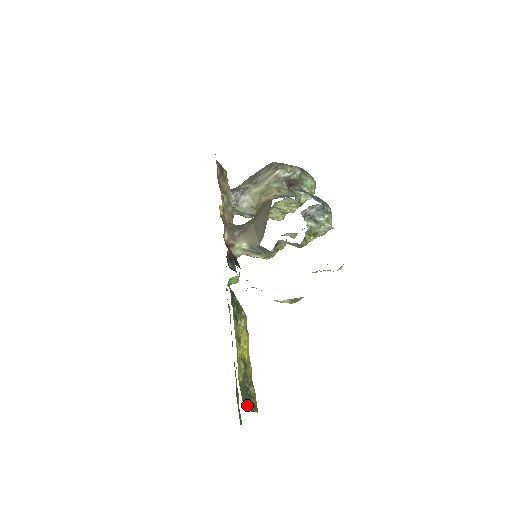
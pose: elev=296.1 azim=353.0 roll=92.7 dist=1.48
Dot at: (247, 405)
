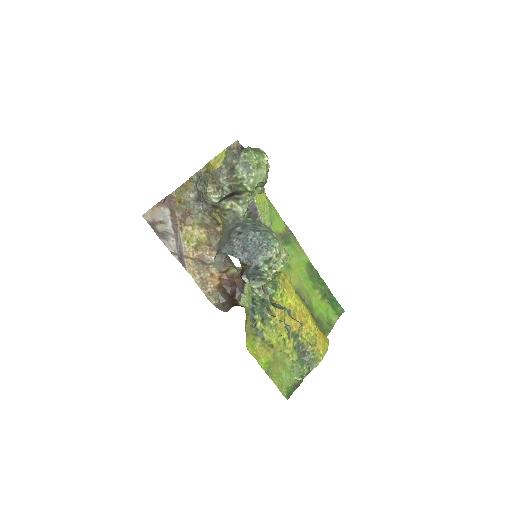
Dot at: (300, 378)
